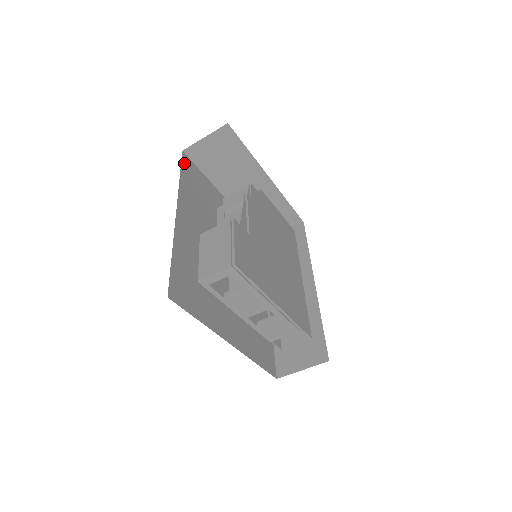
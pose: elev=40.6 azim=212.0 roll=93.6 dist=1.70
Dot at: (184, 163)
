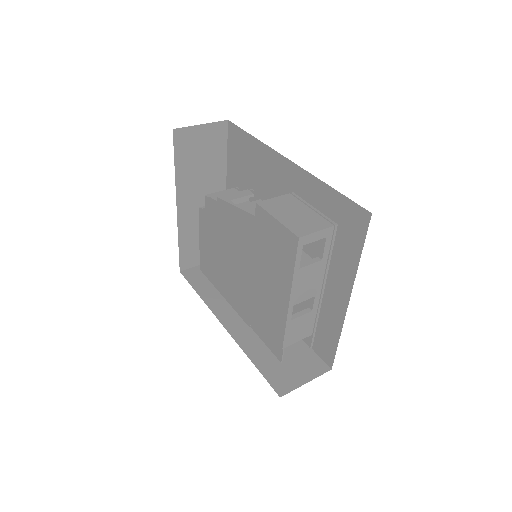
Dot at: occluded
